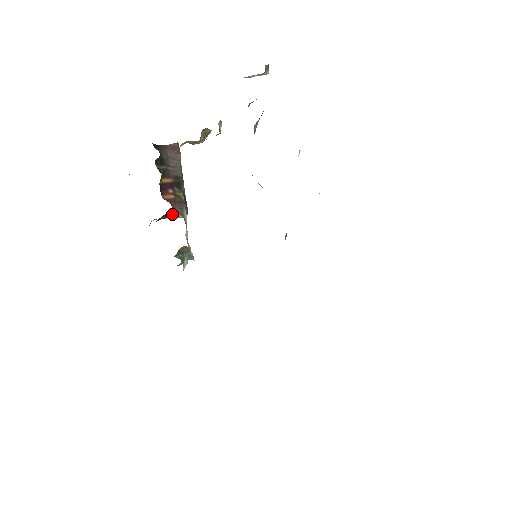
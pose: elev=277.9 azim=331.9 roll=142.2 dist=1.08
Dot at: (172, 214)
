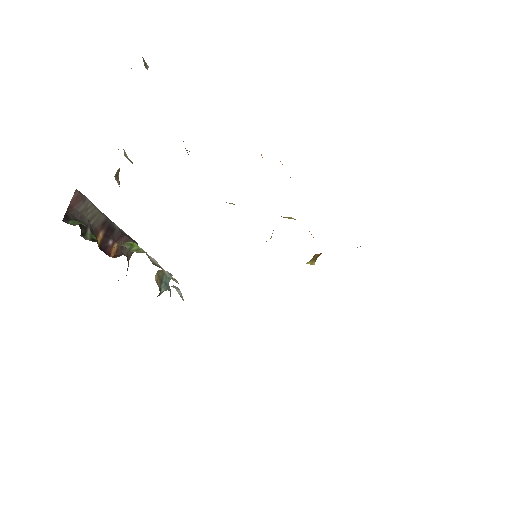
Dot at: (128, 260)
